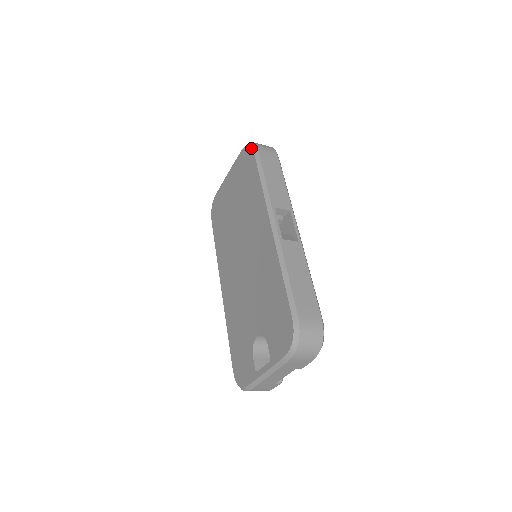
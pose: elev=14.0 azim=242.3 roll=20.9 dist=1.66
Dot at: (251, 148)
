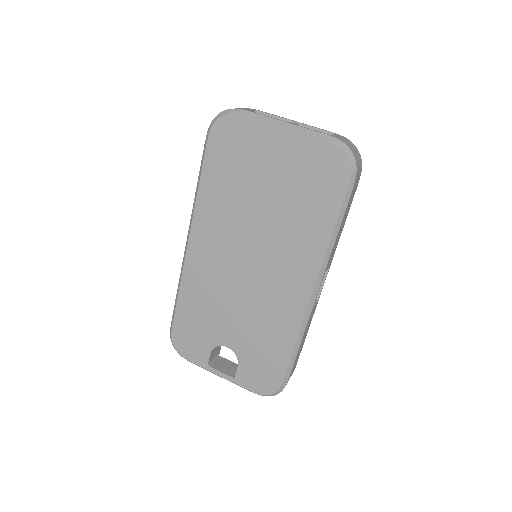
Dot at: (349, 172)
